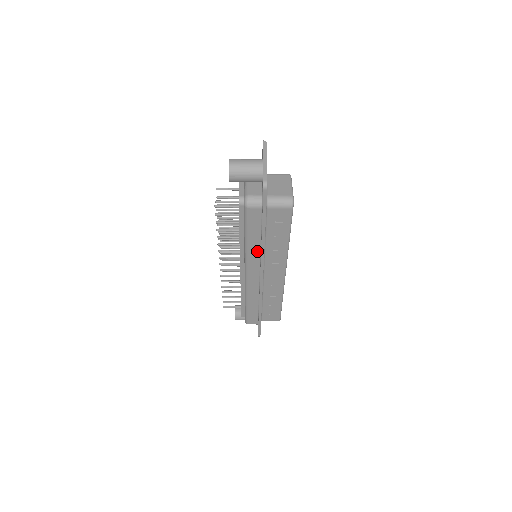
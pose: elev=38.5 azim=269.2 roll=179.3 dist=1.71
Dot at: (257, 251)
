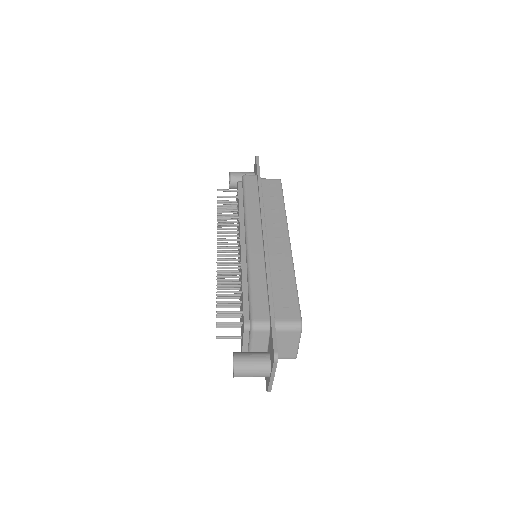
Dot at: occluded
